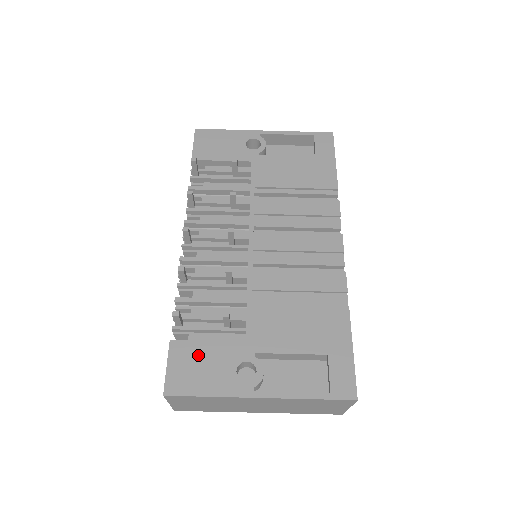
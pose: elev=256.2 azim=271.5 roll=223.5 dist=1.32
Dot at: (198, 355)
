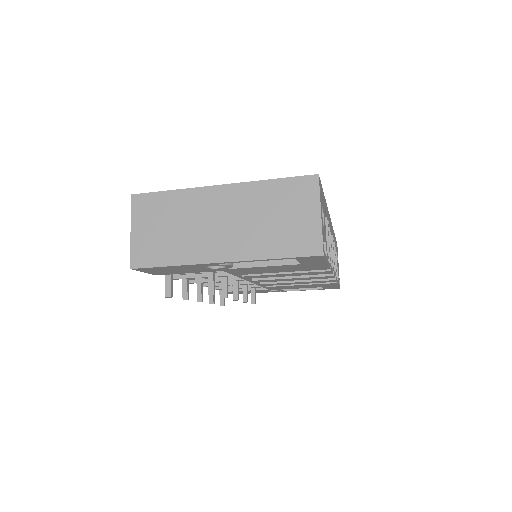
Dot at: occluded
